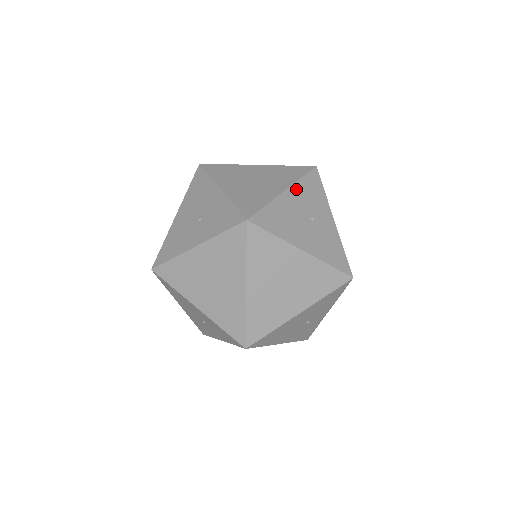
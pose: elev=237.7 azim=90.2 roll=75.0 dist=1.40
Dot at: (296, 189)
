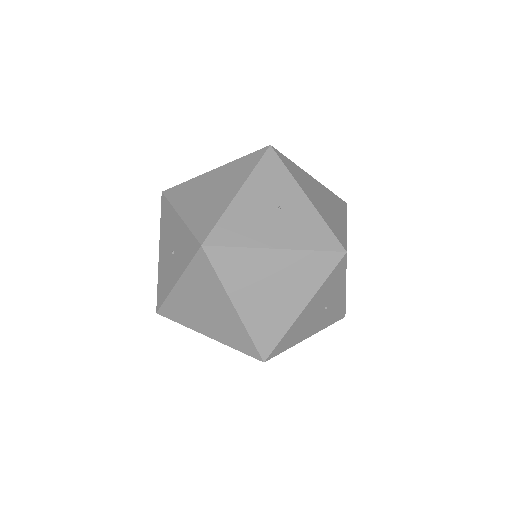
Dot at: (251, 183)
